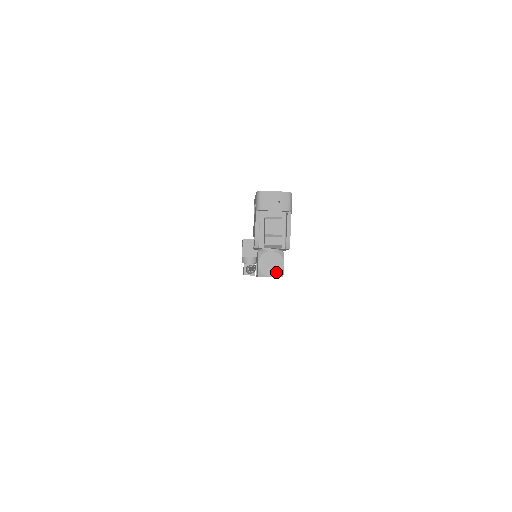
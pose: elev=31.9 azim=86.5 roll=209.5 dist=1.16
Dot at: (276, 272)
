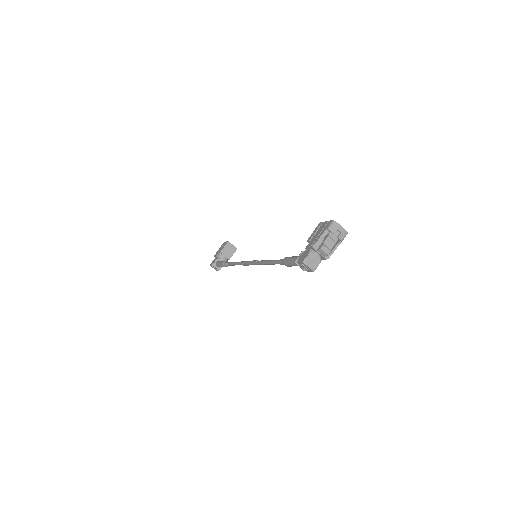
Dot at: (313, 266)
